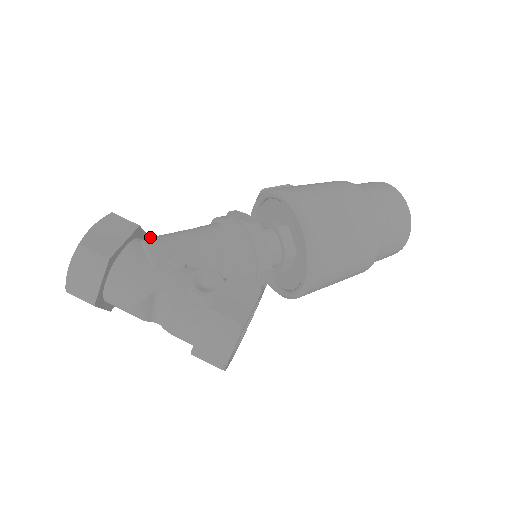
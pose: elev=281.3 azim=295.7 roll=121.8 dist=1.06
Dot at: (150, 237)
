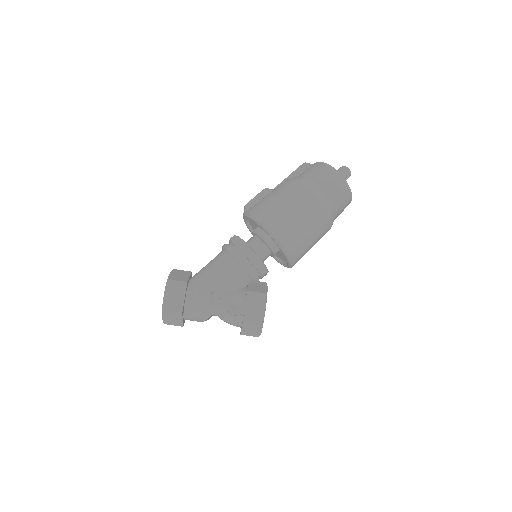
Dot at: (194, 281)
